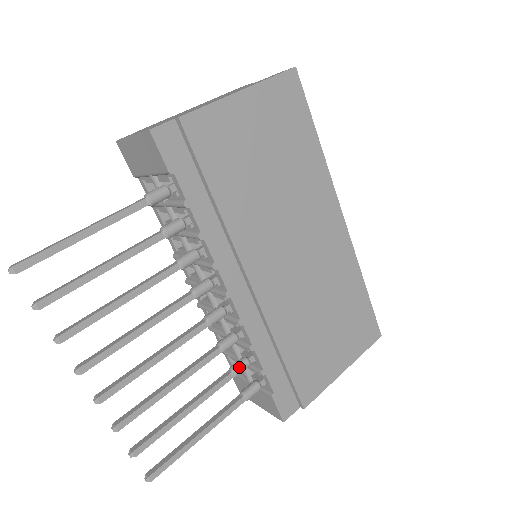
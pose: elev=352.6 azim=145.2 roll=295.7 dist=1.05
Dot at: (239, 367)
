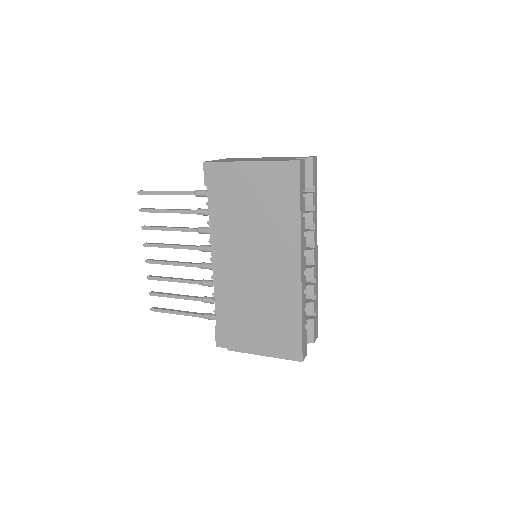
Dot at: (207, 299)
